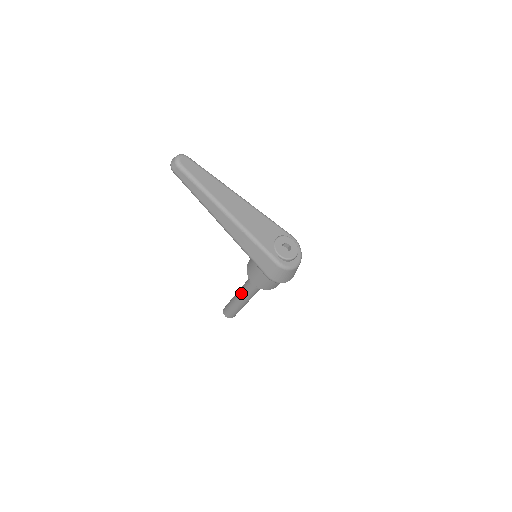
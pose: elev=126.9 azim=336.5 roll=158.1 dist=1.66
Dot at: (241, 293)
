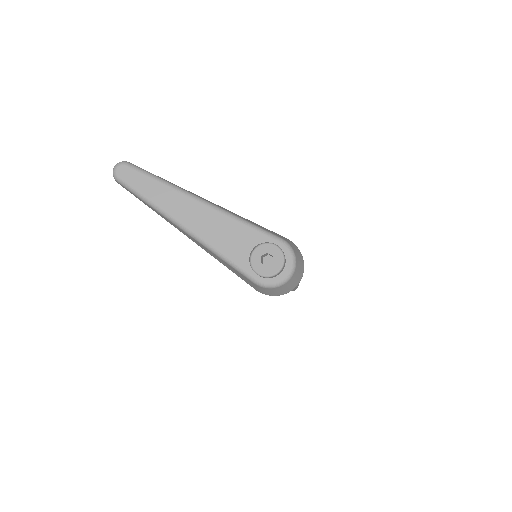
Dot at: occluded
